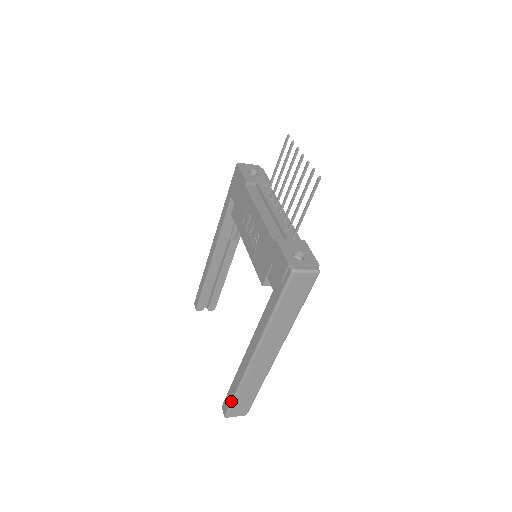
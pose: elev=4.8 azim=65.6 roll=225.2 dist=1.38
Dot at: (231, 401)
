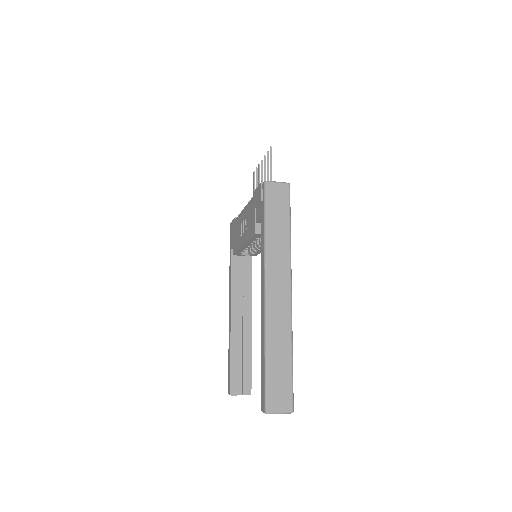
Dot at: (264, 377)
